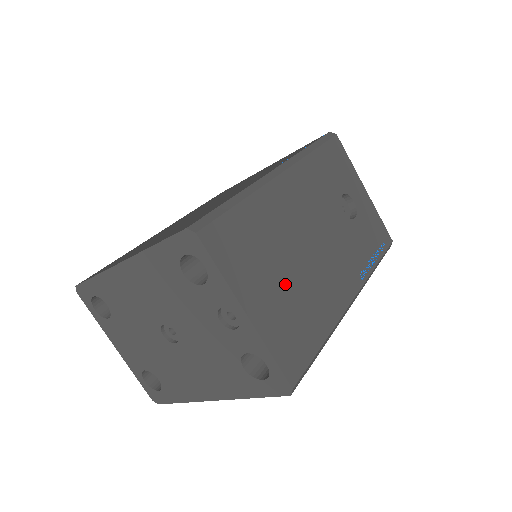
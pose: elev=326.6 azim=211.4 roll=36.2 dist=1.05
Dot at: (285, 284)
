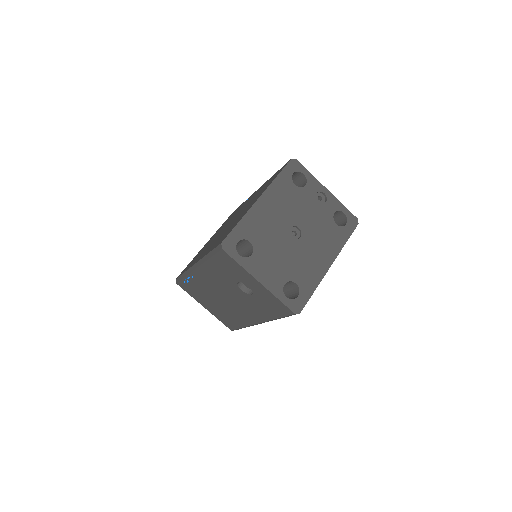
Dot at: occluded
